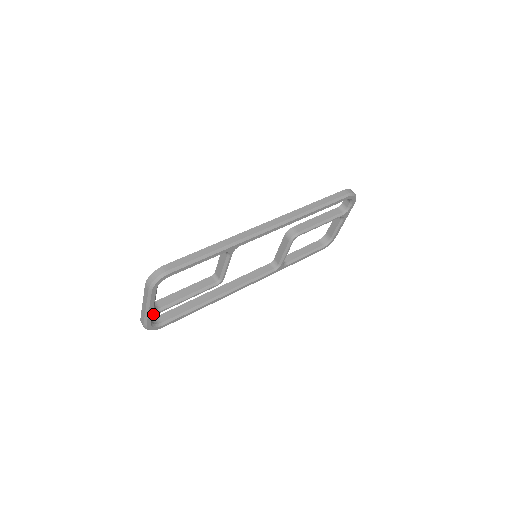
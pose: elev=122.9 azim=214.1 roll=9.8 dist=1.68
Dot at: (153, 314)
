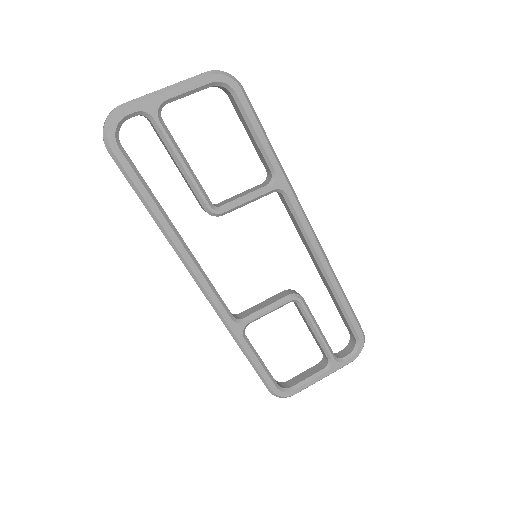
Dot at: (152, 108)
